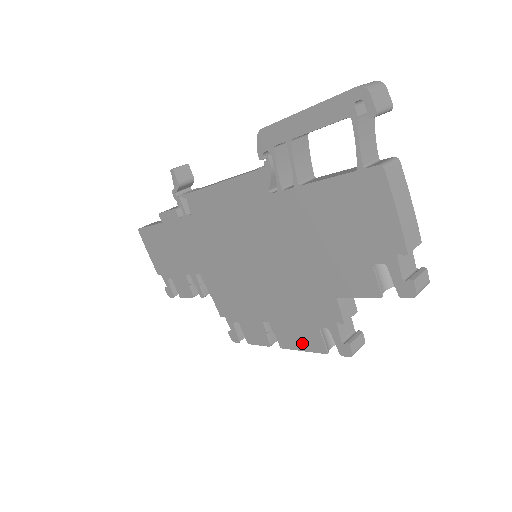
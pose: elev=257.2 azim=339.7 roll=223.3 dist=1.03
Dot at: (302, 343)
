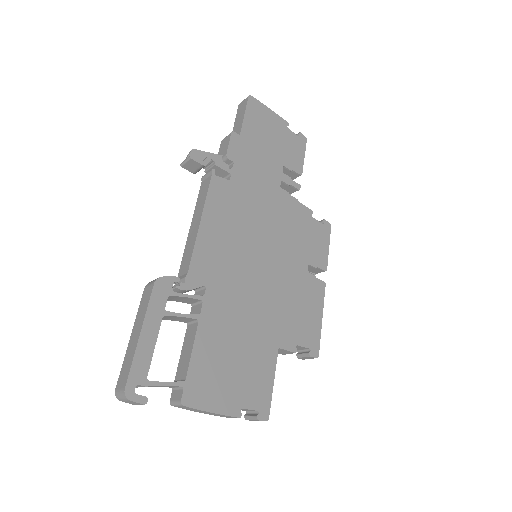
Dot at: occluded
